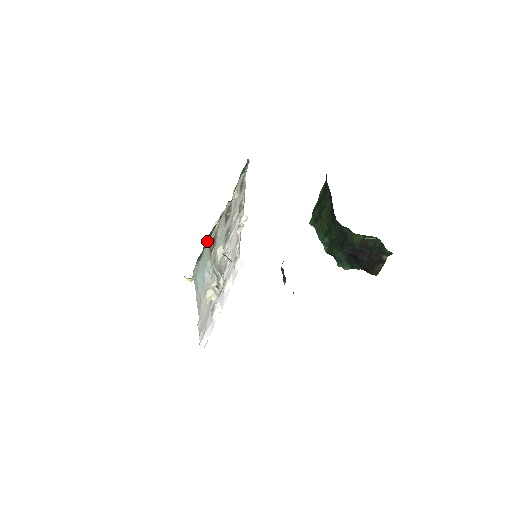
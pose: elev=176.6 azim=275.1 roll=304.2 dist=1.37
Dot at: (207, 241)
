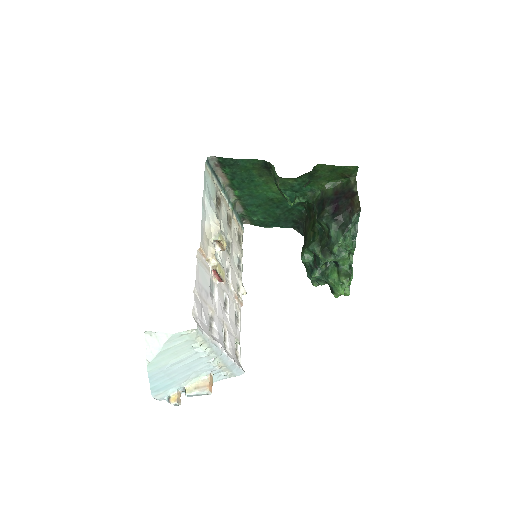
Dot at: (215, 176)
